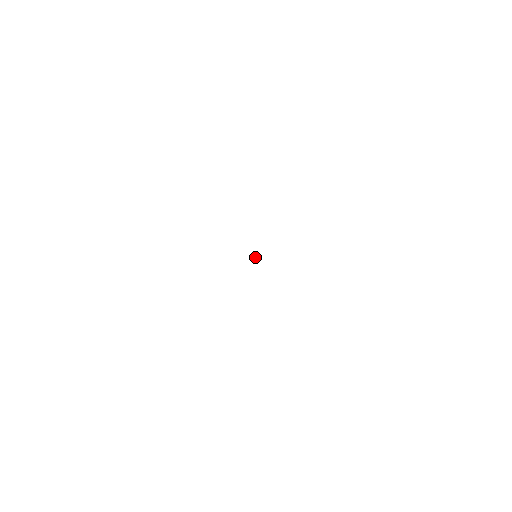
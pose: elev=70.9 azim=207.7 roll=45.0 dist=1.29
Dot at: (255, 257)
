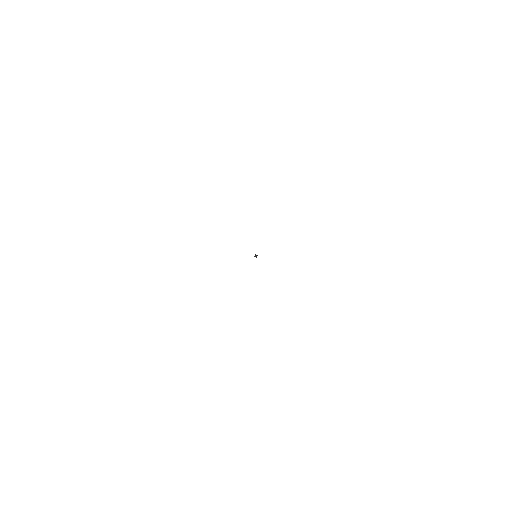
Dot at: (256, 257)
